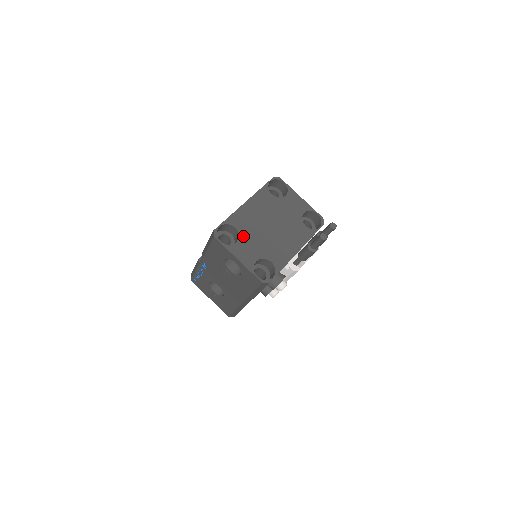
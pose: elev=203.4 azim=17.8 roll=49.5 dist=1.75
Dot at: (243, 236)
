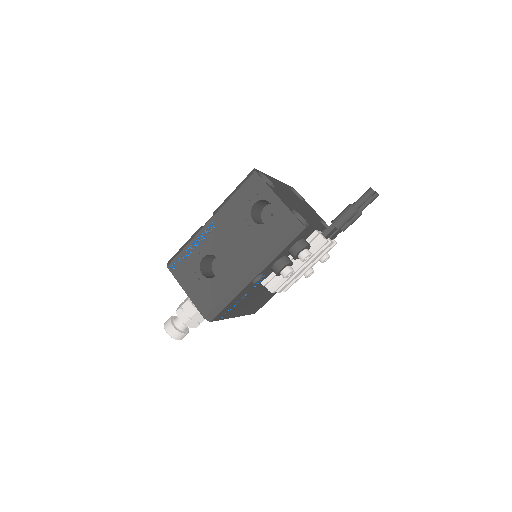
Dot at: (278, 190)
